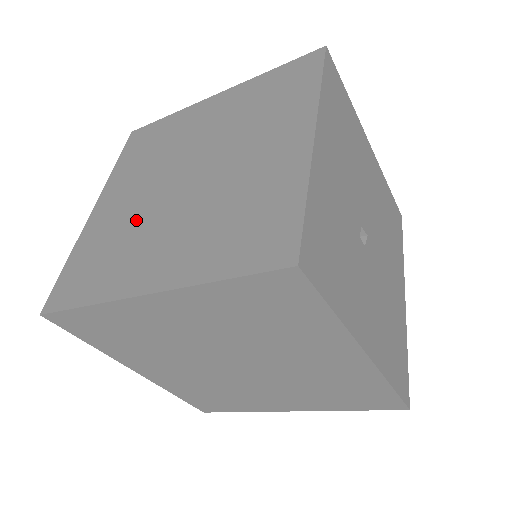
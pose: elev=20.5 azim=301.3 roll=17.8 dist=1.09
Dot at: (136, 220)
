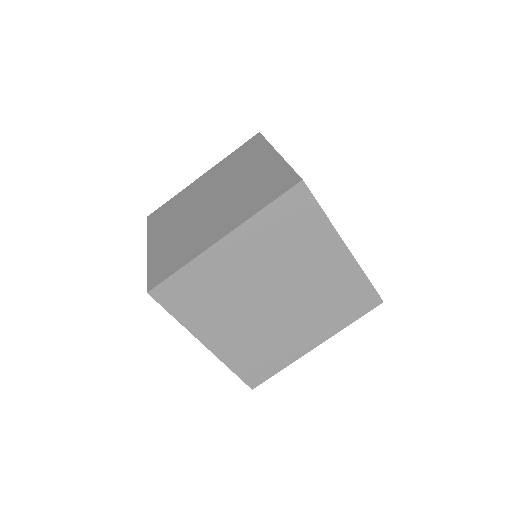
Dot at: (189, 230)
